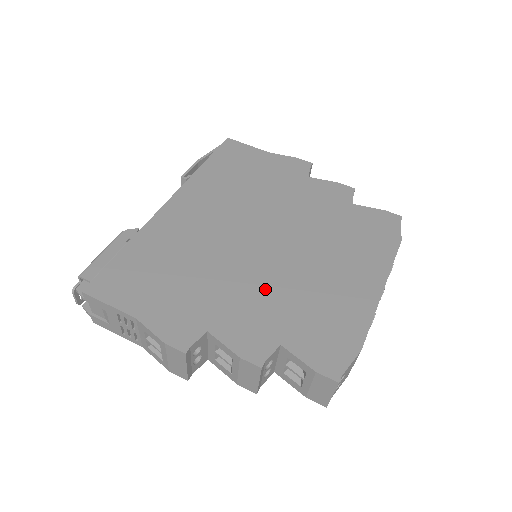
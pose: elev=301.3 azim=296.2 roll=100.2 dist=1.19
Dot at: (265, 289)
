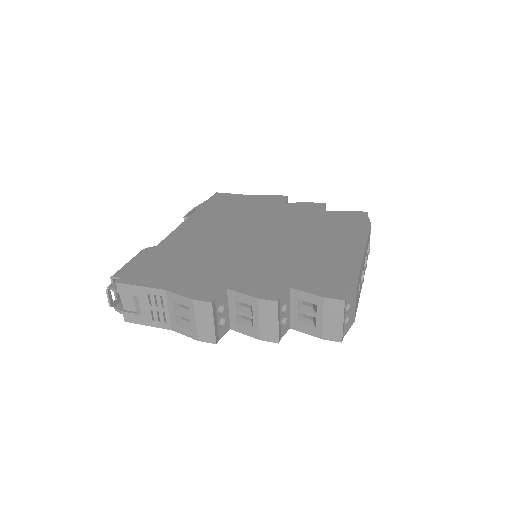
Dot at: (268, 261)
